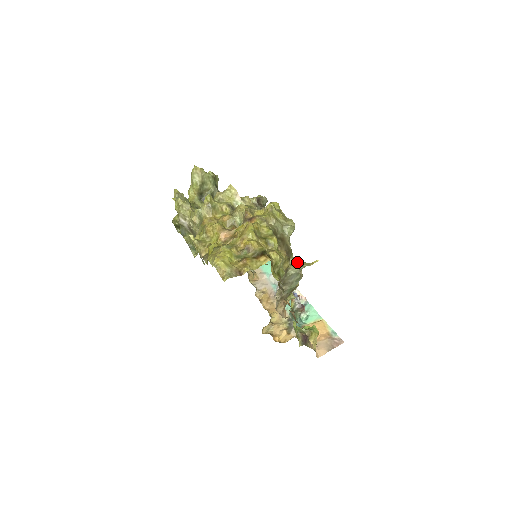
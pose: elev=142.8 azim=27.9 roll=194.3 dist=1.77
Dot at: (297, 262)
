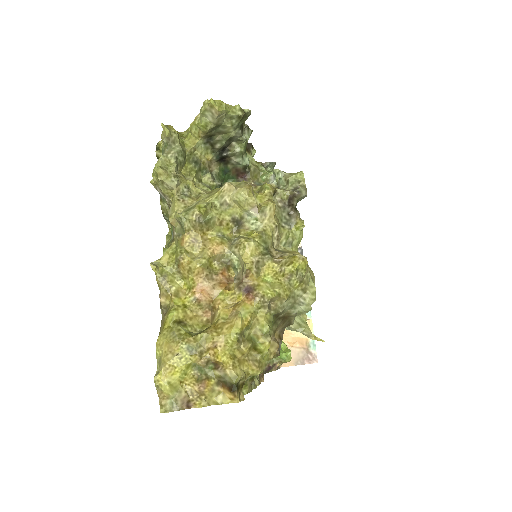
Dot at: (298, 318)
